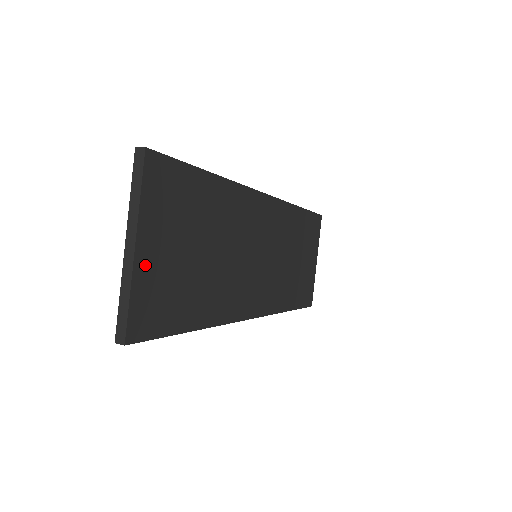
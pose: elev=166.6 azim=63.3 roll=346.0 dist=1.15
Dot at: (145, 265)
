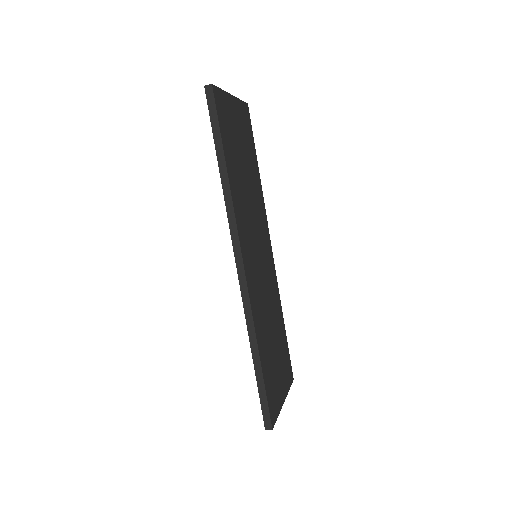
Dot at: (230, 104)
